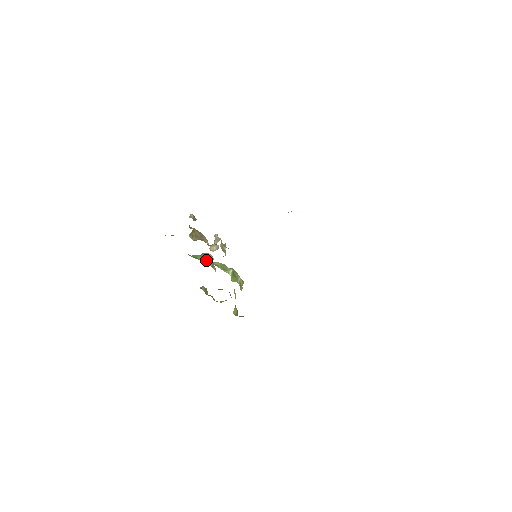
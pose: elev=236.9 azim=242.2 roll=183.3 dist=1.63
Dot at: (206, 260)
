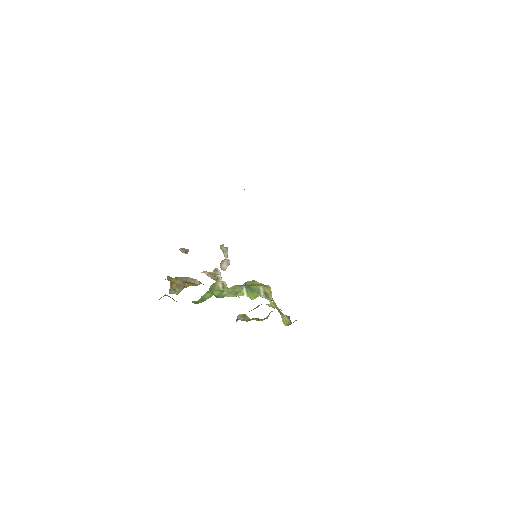
Dot at: occluded
